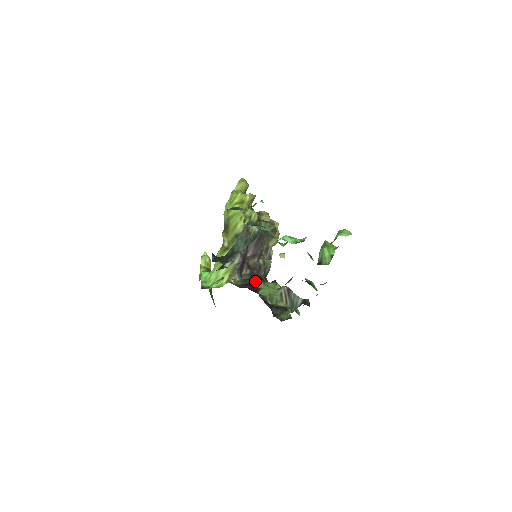
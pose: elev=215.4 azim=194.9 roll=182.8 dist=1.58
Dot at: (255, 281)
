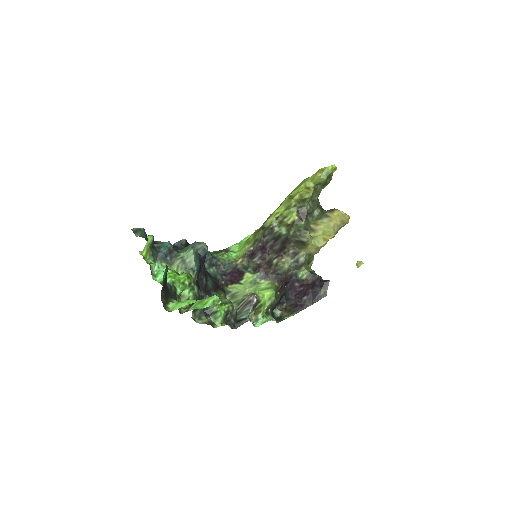
Dot at: (250, 274)
